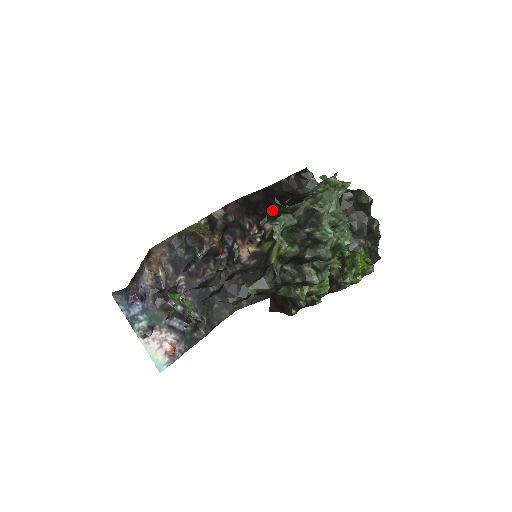
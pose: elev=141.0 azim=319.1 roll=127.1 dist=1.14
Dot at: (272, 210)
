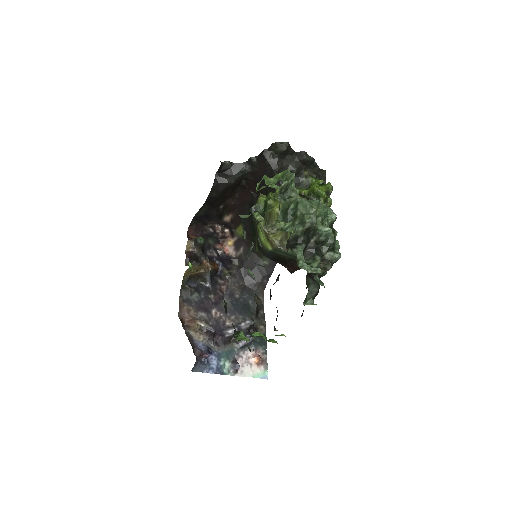
Dot at: (221, 207)
